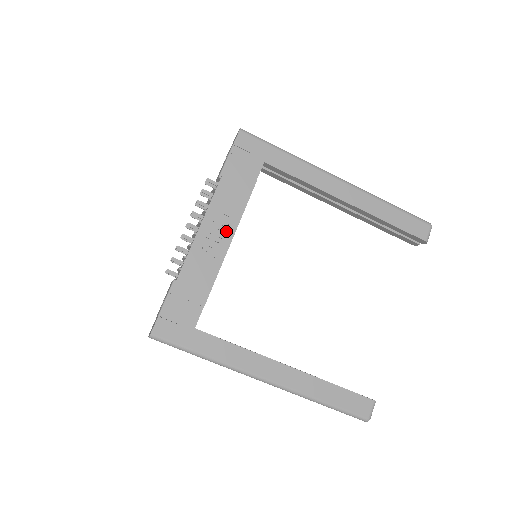
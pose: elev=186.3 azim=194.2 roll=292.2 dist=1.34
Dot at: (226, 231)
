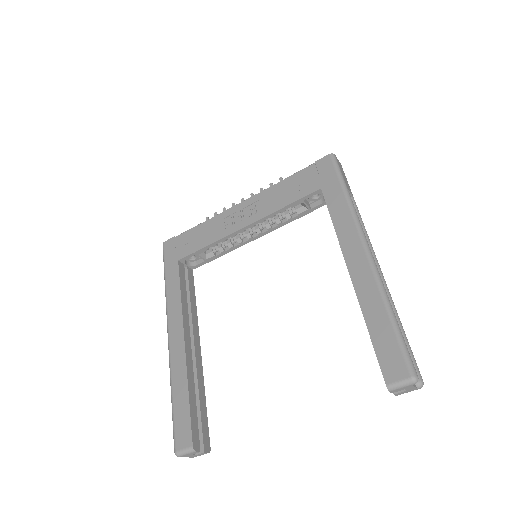
Dot at: (250, 217)
